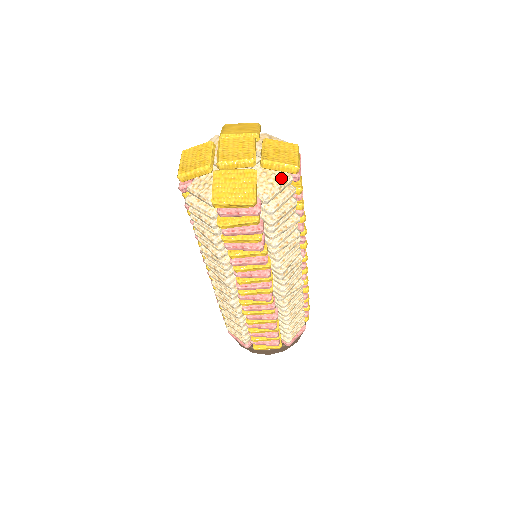
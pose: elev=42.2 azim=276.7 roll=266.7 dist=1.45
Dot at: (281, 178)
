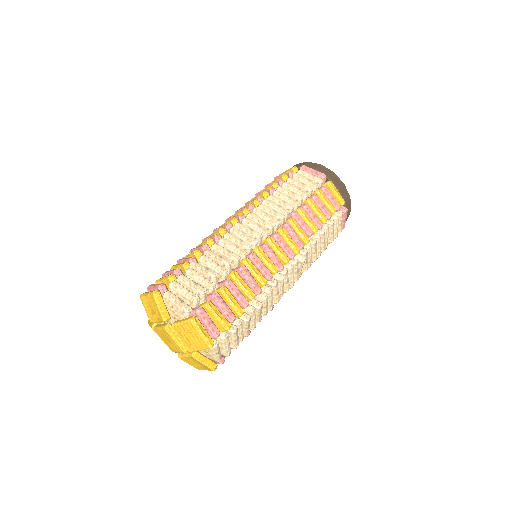
Dot at: (210, 350)
